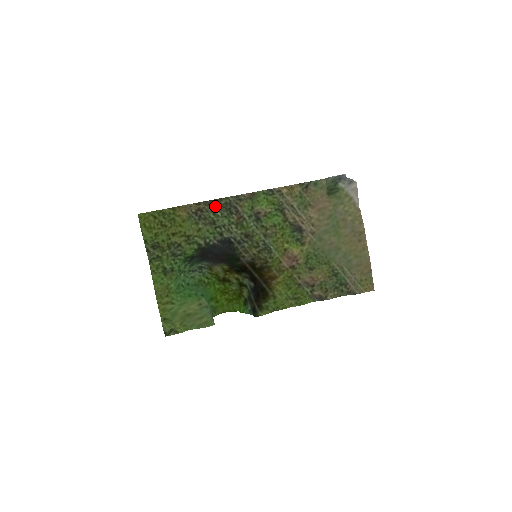
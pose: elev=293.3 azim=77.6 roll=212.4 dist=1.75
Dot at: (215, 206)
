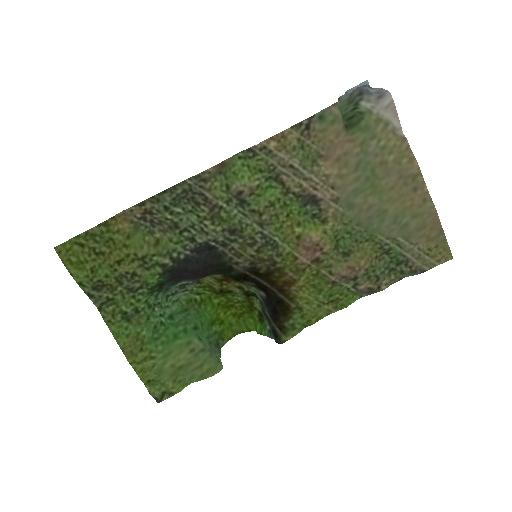
Dot at: (168, 200)
